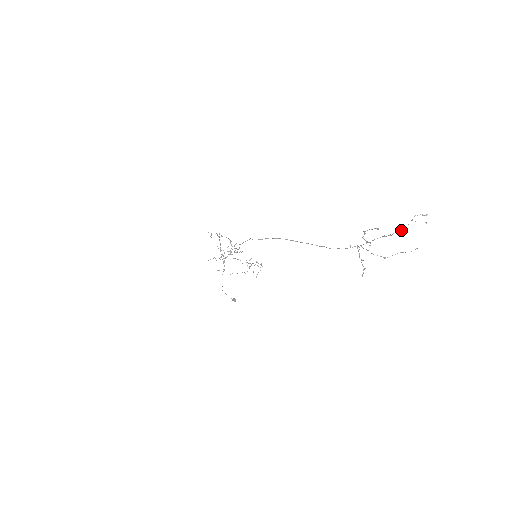
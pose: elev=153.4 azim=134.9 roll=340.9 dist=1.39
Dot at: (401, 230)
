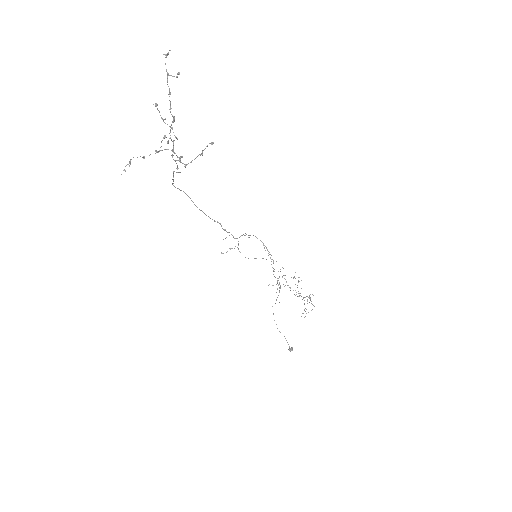
Dot at: occluded
